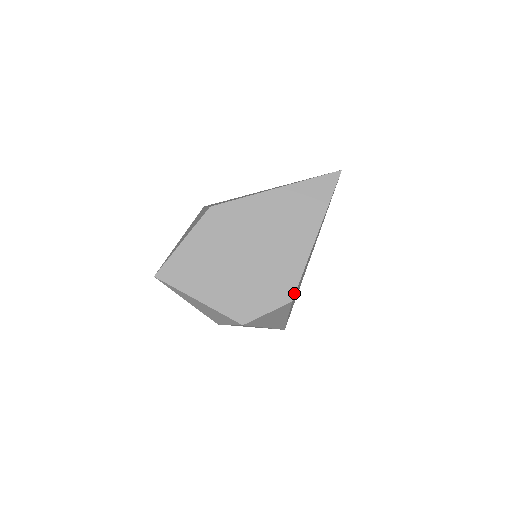
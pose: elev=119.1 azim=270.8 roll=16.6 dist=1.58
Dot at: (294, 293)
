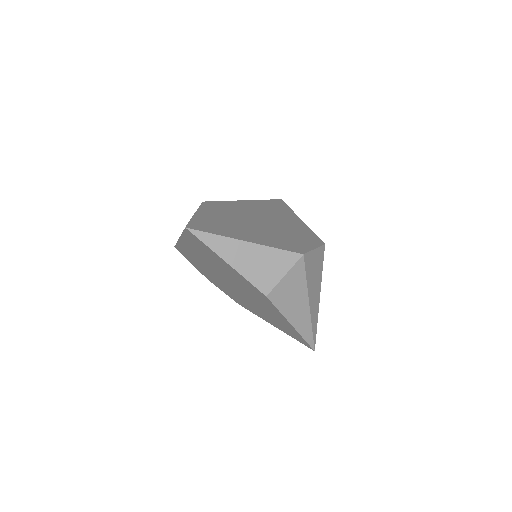
Dot at: (321, 240)
